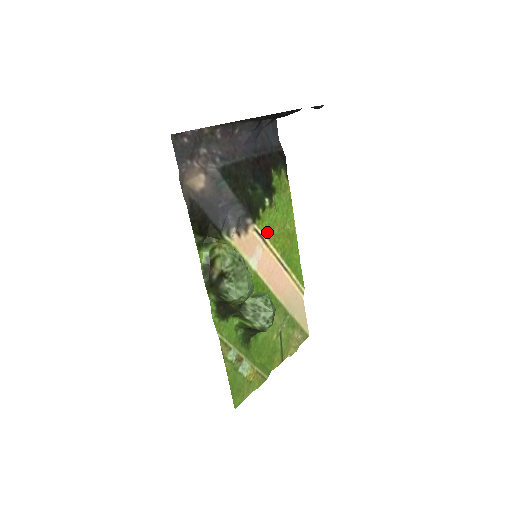
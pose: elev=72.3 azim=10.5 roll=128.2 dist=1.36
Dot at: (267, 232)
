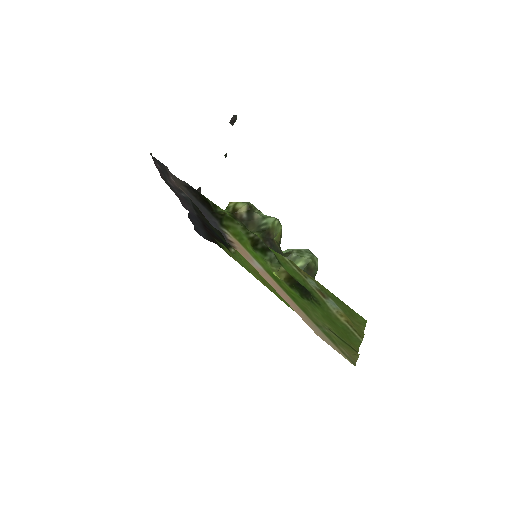
Dot at: occluded
